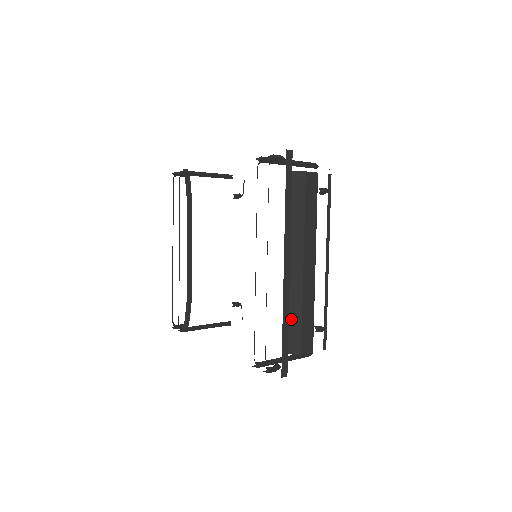
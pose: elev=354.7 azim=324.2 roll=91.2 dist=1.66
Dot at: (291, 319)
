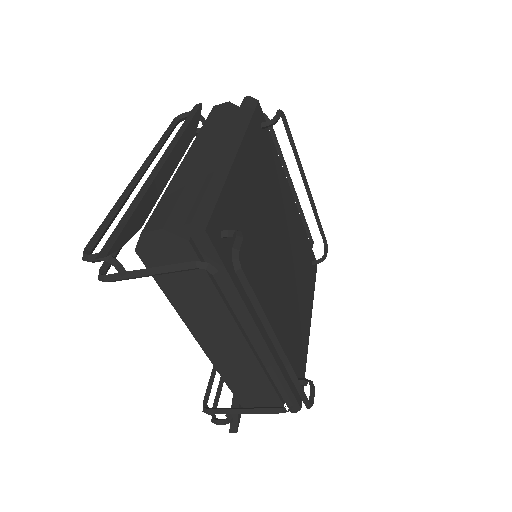
Dot at: occluded
